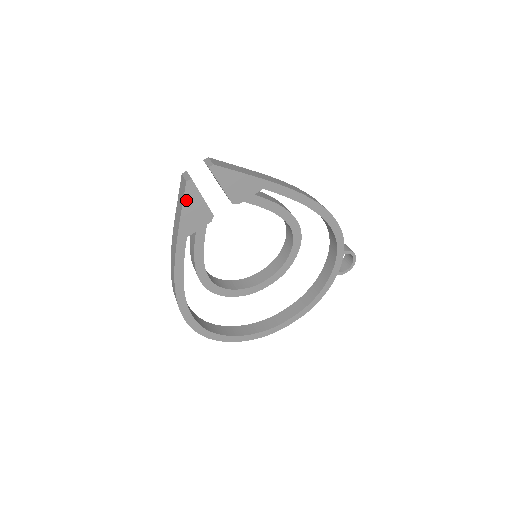
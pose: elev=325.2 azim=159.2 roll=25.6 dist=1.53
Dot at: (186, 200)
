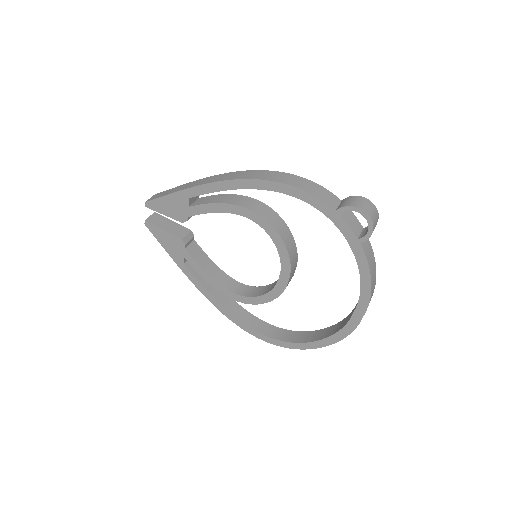
Dot at: (157, 237)
